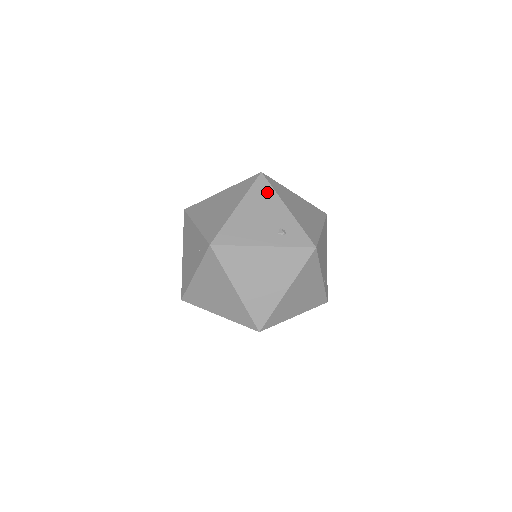
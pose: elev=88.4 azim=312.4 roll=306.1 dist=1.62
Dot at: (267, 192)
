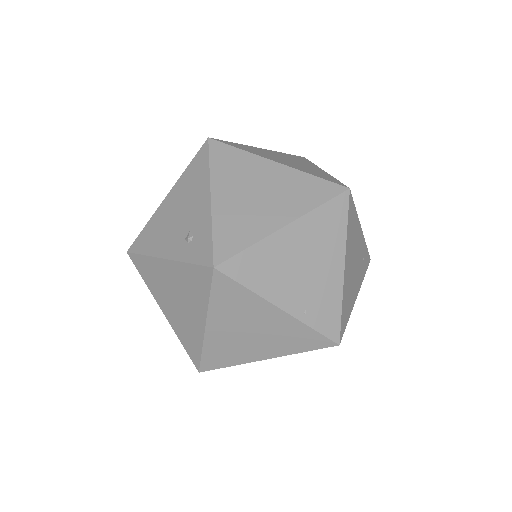
Dot at: (200, 171)
